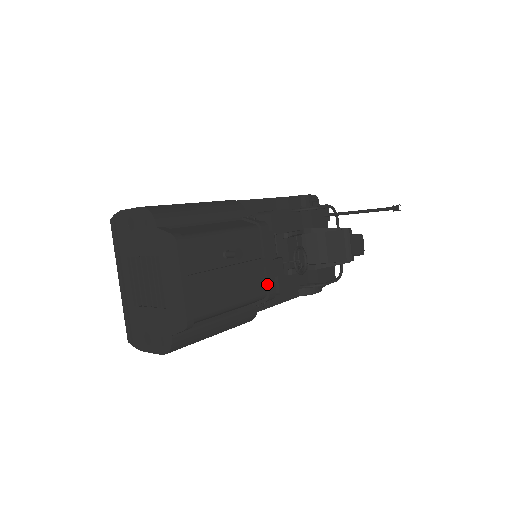
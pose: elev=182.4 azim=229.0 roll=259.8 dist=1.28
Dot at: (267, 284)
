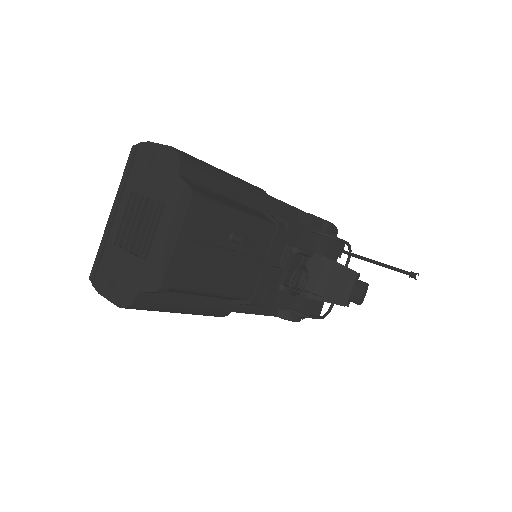
Dot at: (257, 287)
